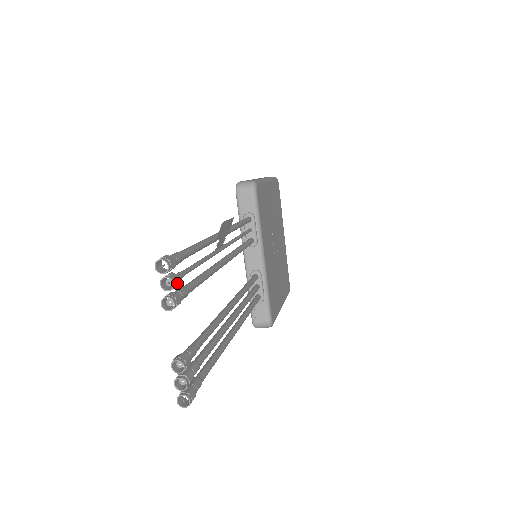
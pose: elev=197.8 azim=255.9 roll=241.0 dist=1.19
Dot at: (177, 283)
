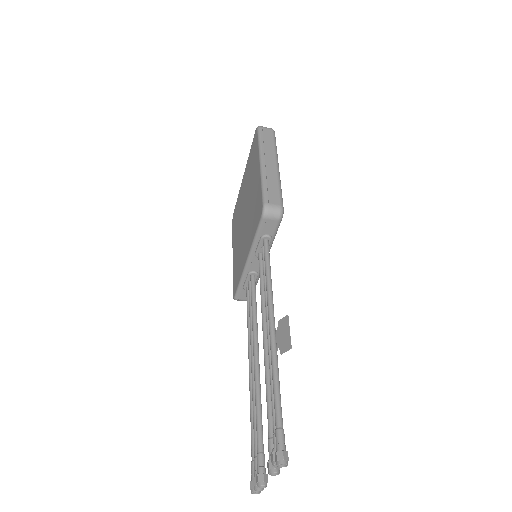
Dot at: occluded
